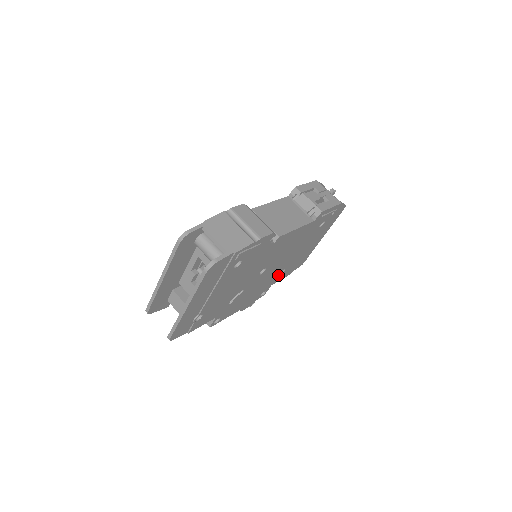
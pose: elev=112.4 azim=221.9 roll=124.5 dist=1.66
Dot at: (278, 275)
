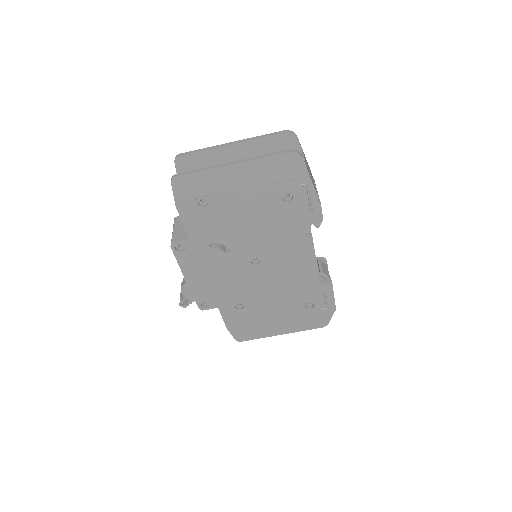
Dot at: (235, 304)
